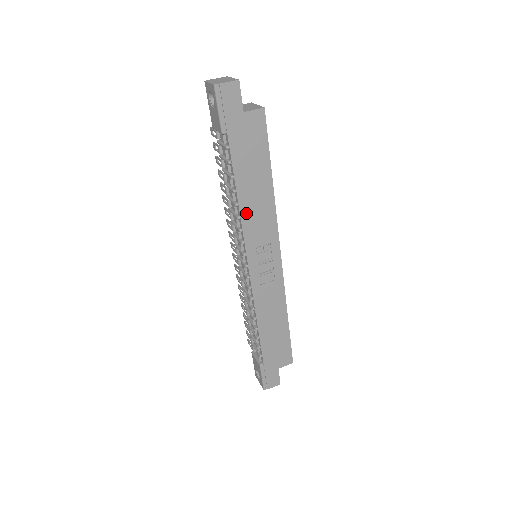
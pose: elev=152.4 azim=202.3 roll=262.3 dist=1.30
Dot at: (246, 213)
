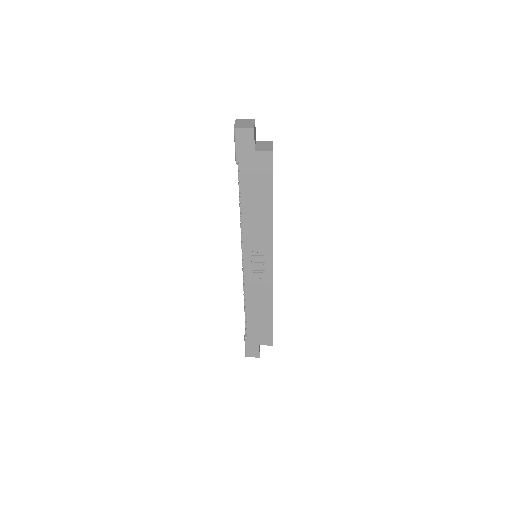
Dot at: (247, 224)
